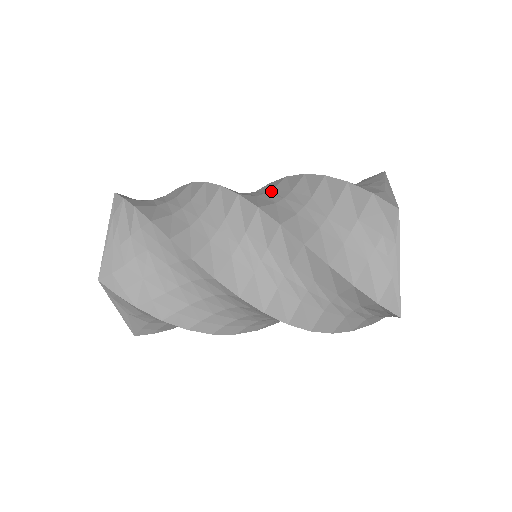
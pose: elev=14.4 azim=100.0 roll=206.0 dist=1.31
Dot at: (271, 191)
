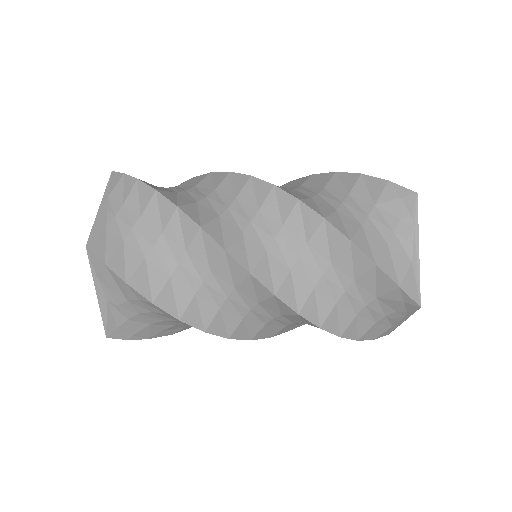
Dot at: (281, 232)
